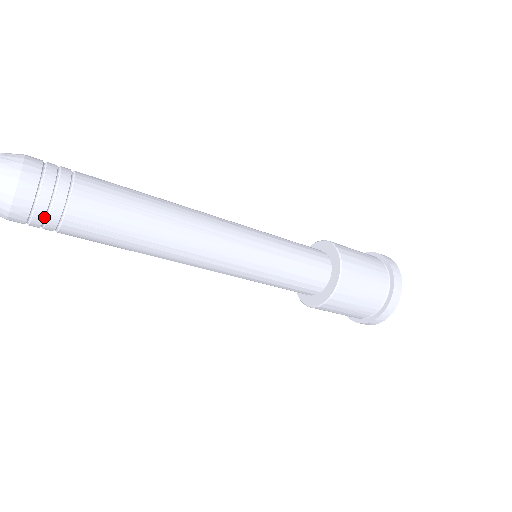
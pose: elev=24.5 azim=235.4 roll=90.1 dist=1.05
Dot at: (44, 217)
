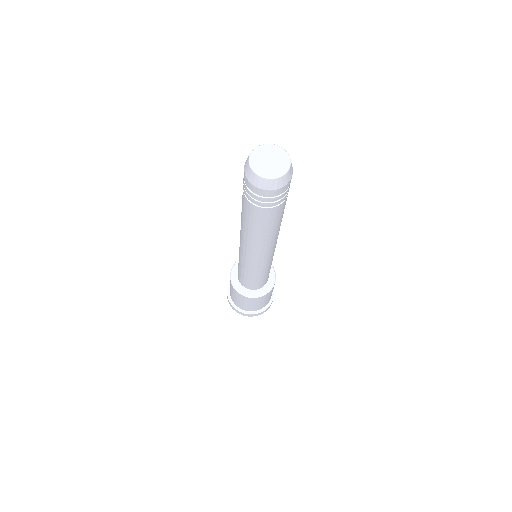
Dot at: (286, 193)
